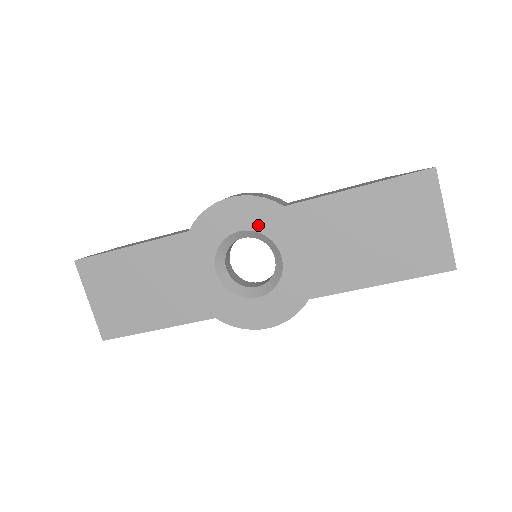
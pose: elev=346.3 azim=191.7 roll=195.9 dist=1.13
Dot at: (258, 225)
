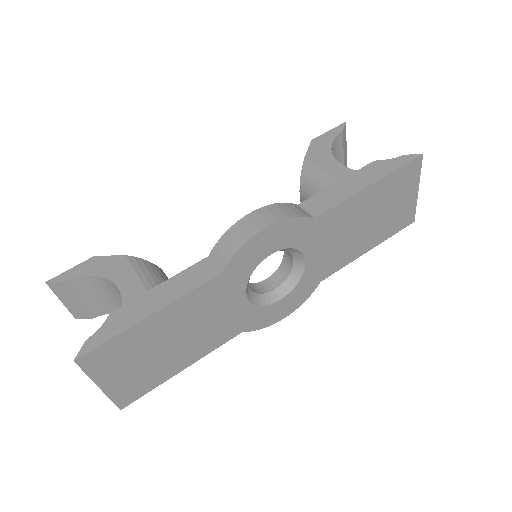
Dot at: (290, 242)
